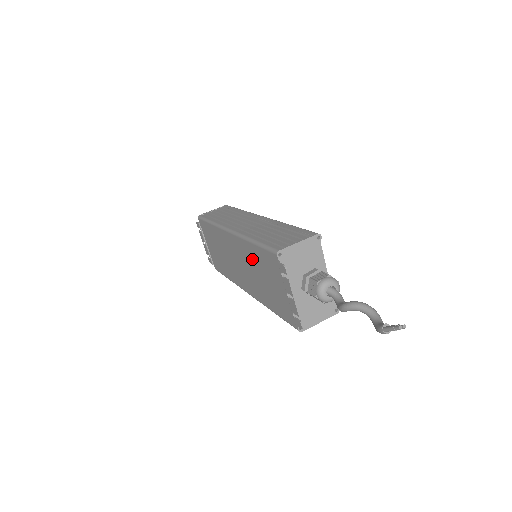
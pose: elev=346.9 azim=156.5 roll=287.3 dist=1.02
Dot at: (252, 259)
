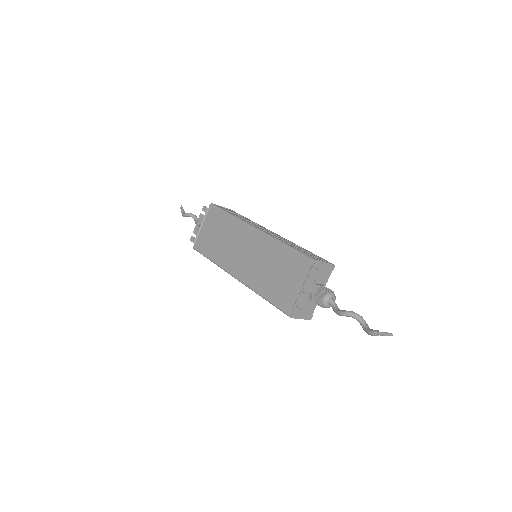
Dot at: (273, 256)
